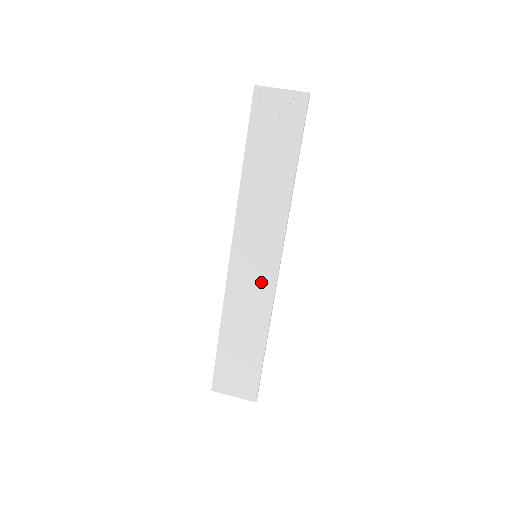
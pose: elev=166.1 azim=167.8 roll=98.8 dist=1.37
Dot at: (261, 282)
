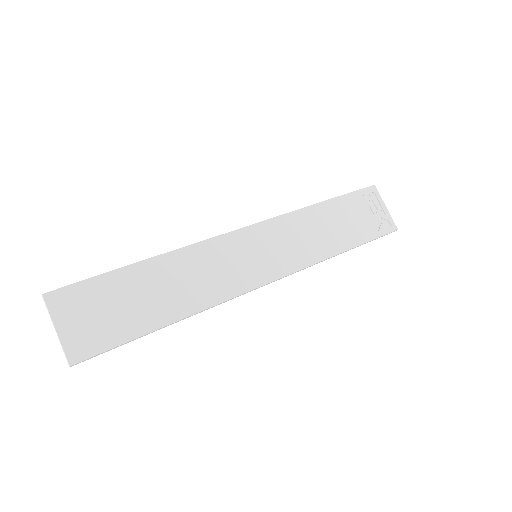
Dot at: (239, 275)
